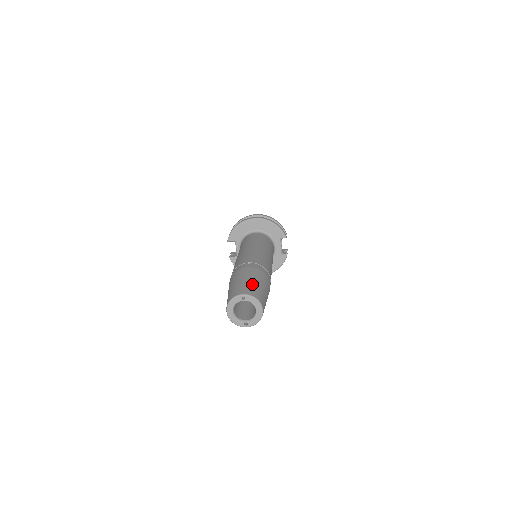
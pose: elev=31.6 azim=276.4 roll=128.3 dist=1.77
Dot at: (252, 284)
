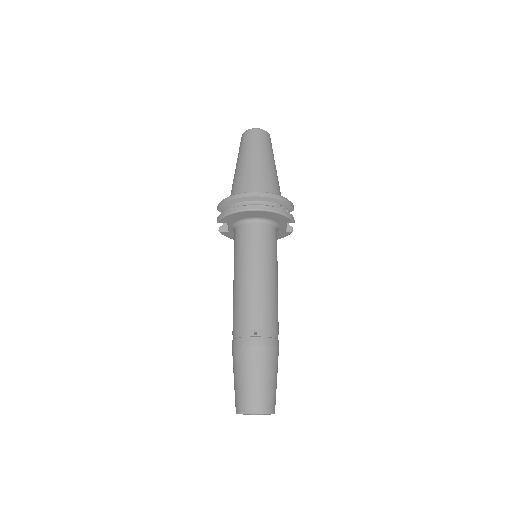
Dot at: (263, 388)
